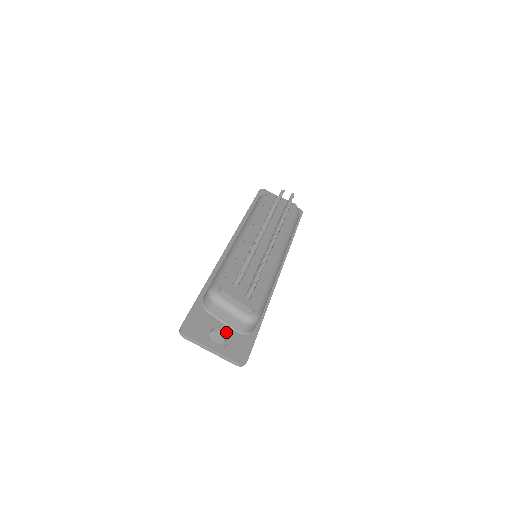
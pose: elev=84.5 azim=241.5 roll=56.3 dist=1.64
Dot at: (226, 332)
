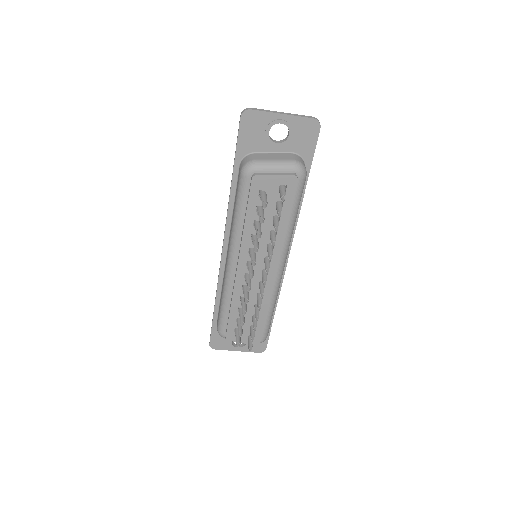
Dot at: occluded
